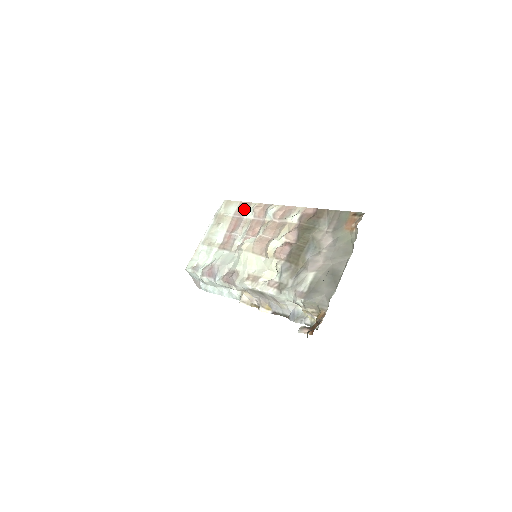
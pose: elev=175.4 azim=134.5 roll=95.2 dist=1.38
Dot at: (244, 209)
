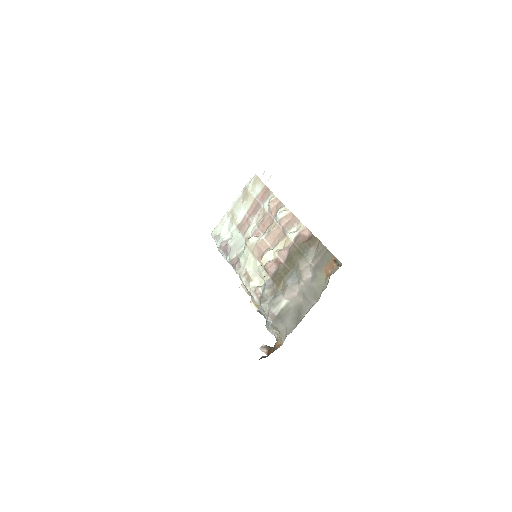
Dot at: (265, 196)
